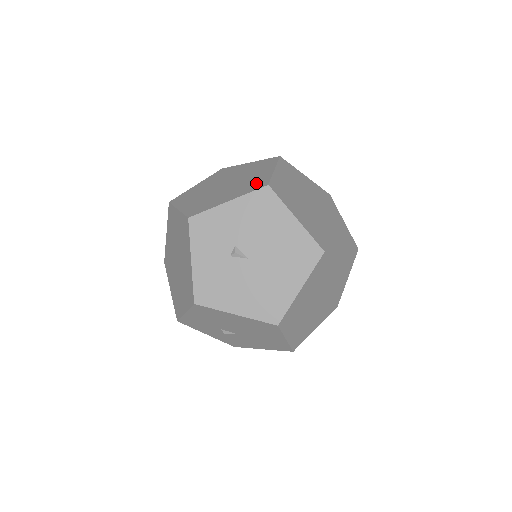
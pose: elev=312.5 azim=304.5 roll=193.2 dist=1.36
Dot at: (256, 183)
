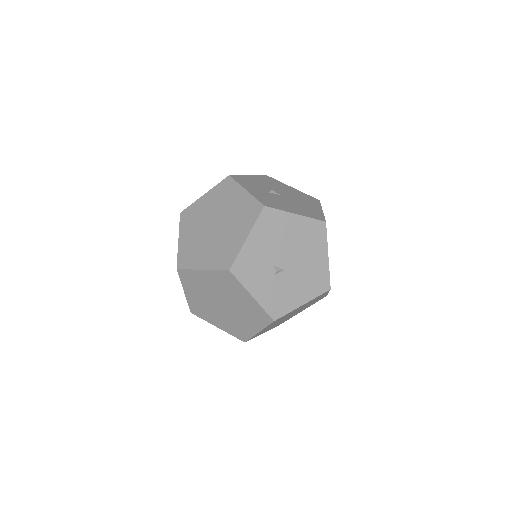
Dot at: occluded
